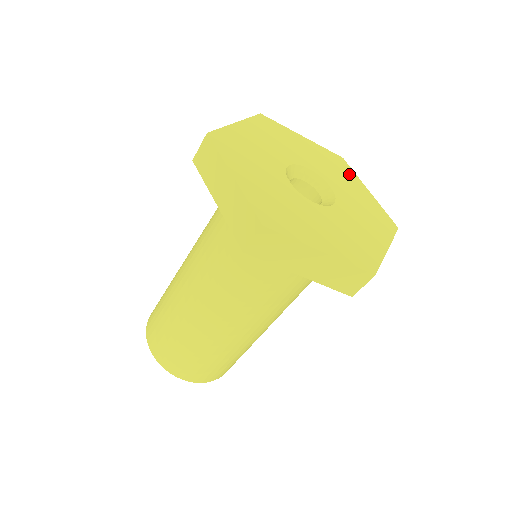
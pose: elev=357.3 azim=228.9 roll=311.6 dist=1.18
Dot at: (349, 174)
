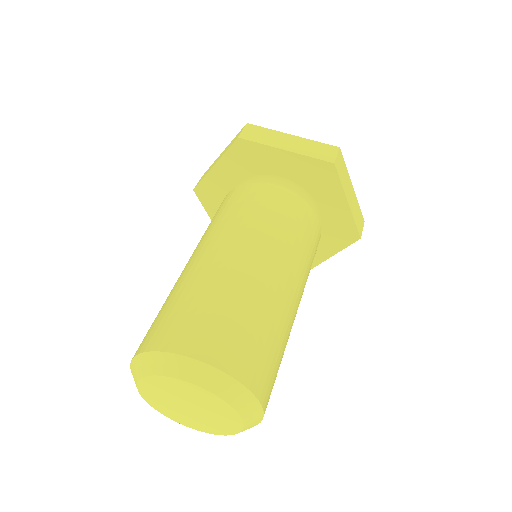
Dot at: occluded
